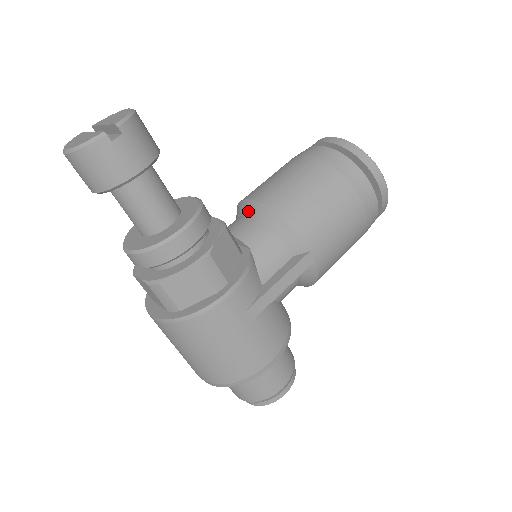
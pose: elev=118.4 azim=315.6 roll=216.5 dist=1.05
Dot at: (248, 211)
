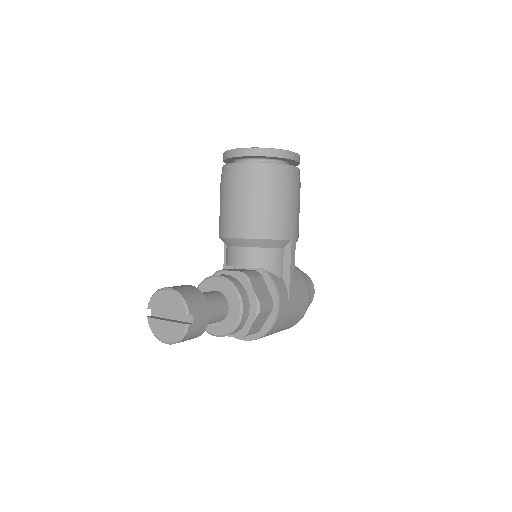
Dot at: (238, 244)
